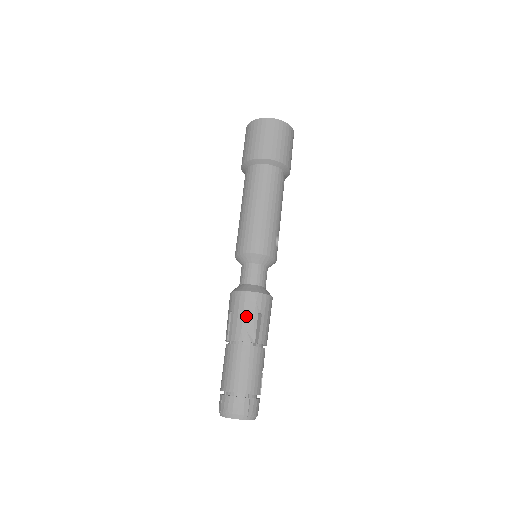
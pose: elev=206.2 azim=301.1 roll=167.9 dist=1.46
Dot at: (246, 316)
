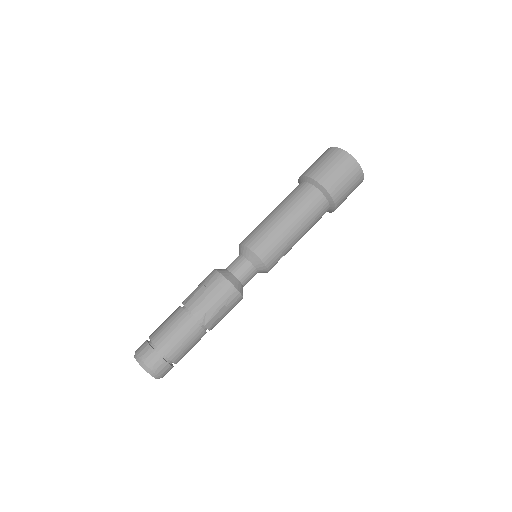
Dot at: (214, 300)
